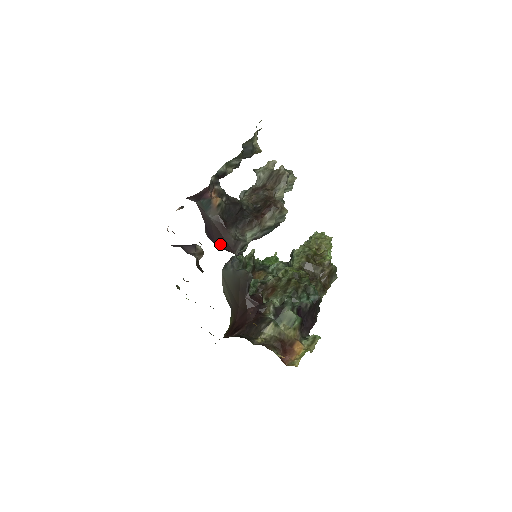
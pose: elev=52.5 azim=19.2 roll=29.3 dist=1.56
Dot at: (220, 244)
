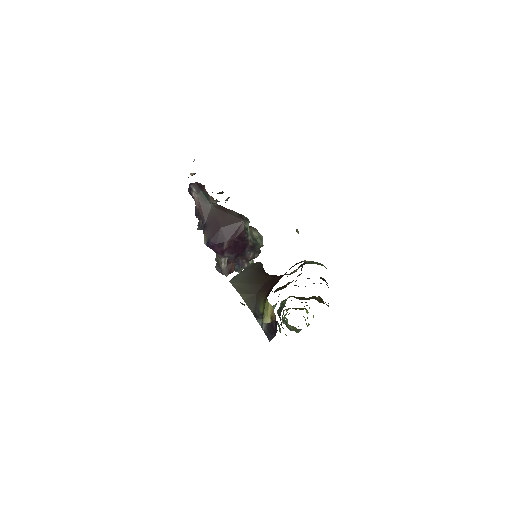
Dot at: (226, 224)
